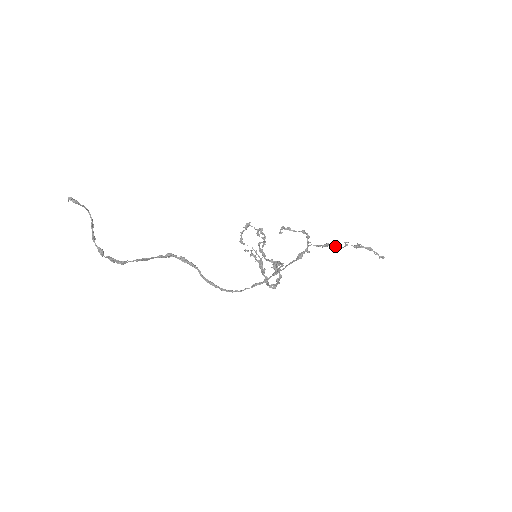
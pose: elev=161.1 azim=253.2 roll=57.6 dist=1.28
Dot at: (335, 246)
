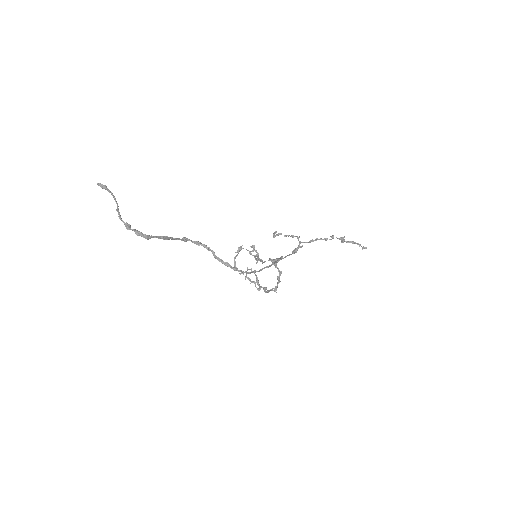
Dot at: (323, 239)
